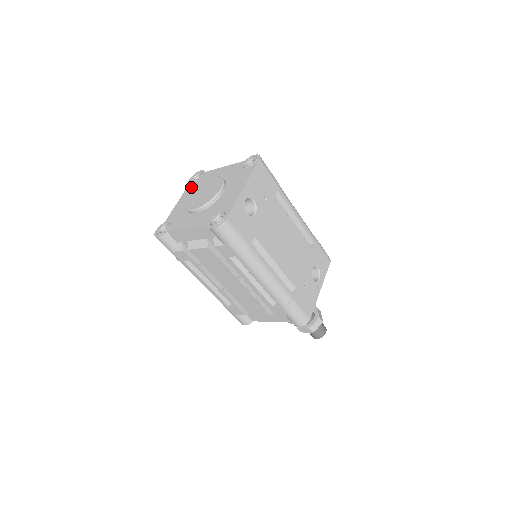
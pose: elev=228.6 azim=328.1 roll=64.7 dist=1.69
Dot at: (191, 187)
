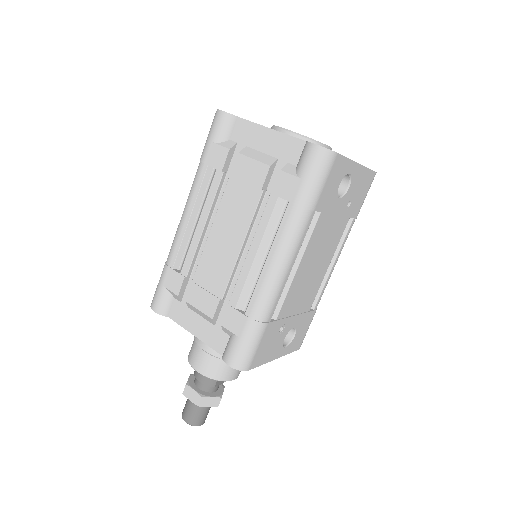
Dot at: occluded
